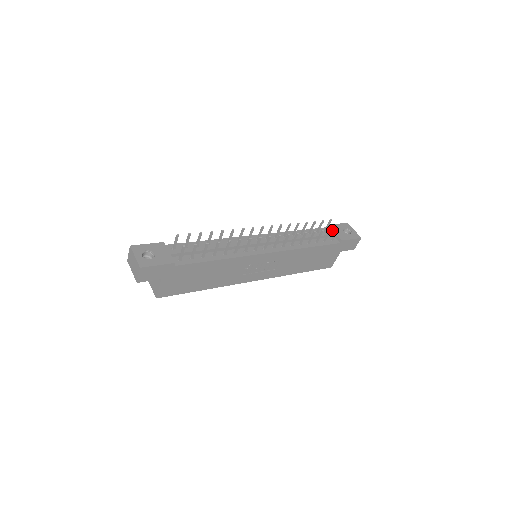
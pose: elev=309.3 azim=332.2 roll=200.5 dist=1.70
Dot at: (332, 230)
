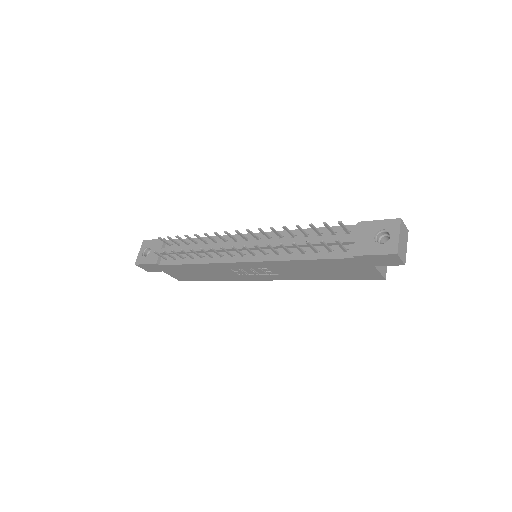
Dot at: (356, 233)
